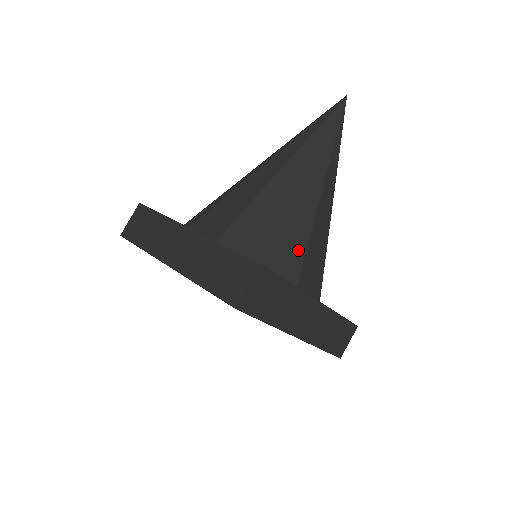
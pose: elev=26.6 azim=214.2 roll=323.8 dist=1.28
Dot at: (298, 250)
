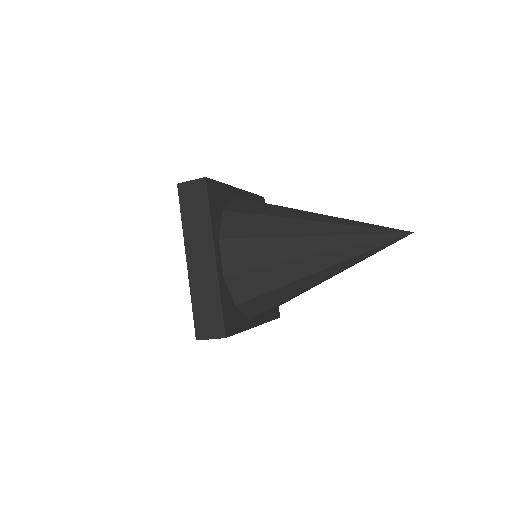
Dot at: (269, 305)
